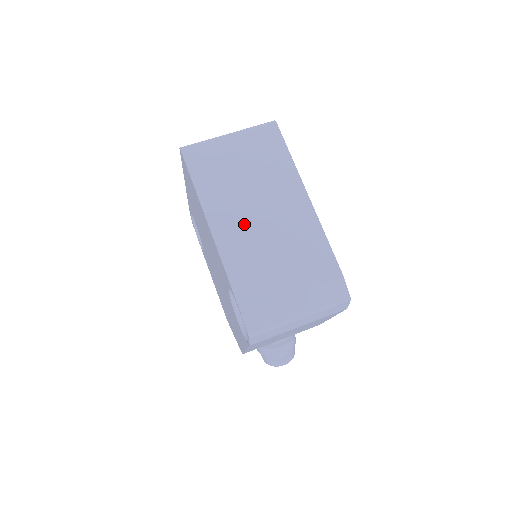
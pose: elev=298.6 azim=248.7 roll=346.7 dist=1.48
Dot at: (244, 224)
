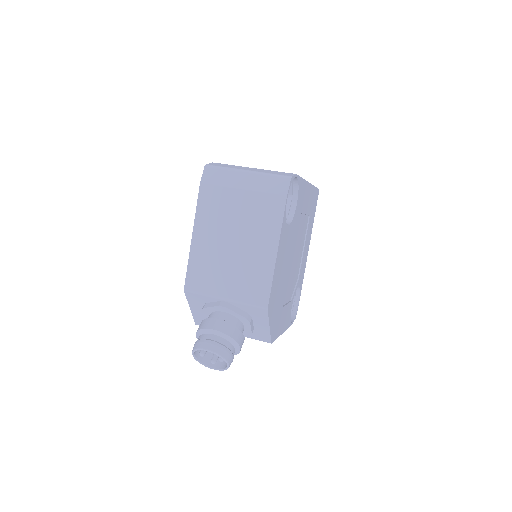
Dot at: occluded
